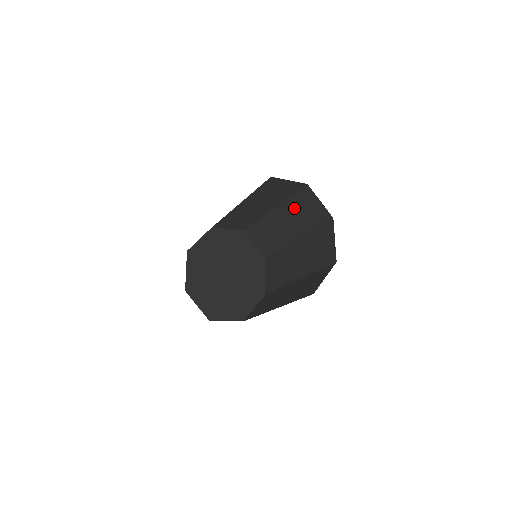
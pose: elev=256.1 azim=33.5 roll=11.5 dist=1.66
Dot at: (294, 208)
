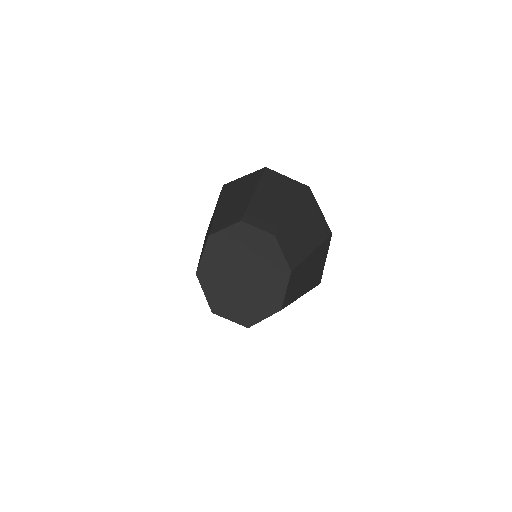
Dot at: (269, 190)
